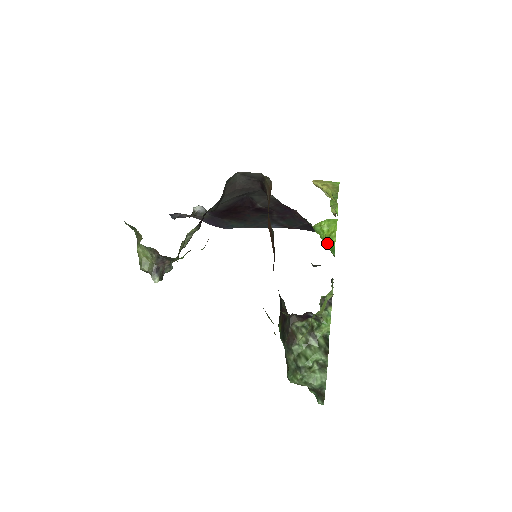
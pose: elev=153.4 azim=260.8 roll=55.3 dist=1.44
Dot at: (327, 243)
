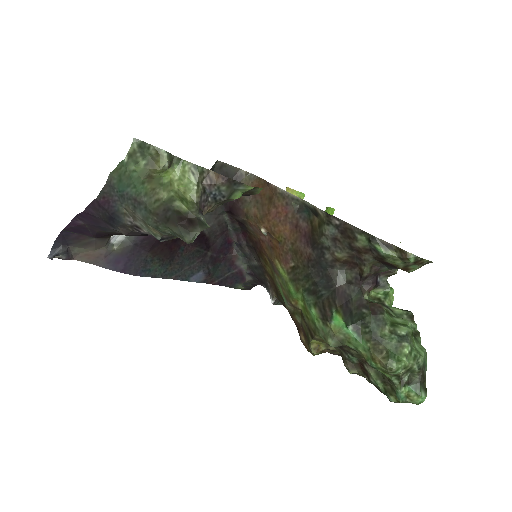
Dot at: occluded
